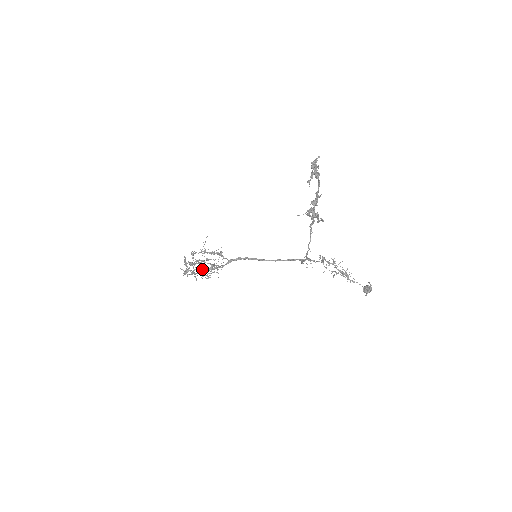
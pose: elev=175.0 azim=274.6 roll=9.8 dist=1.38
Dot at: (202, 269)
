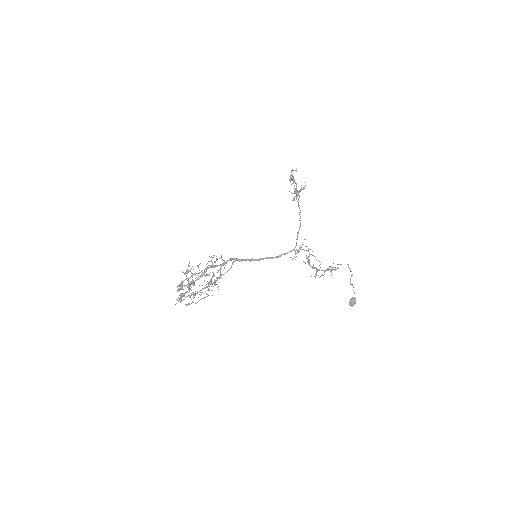
Dot at: (203, 274)
